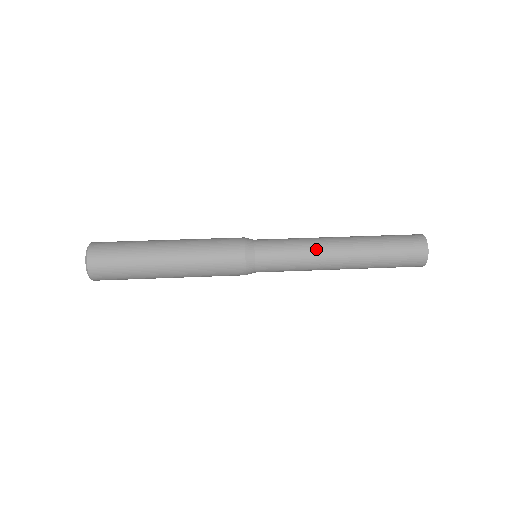
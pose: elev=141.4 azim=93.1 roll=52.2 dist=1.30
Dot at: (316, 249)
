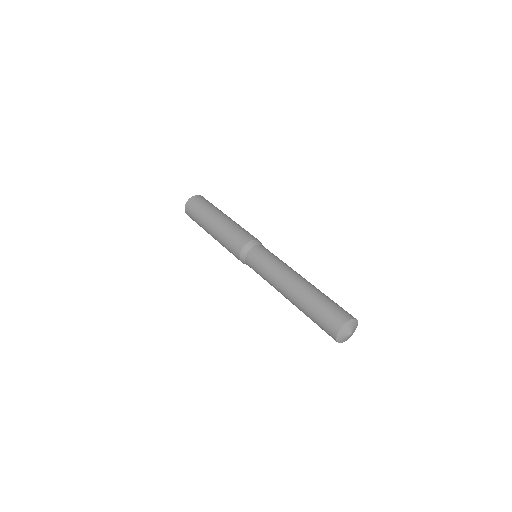
Dot at: (275, 277)
